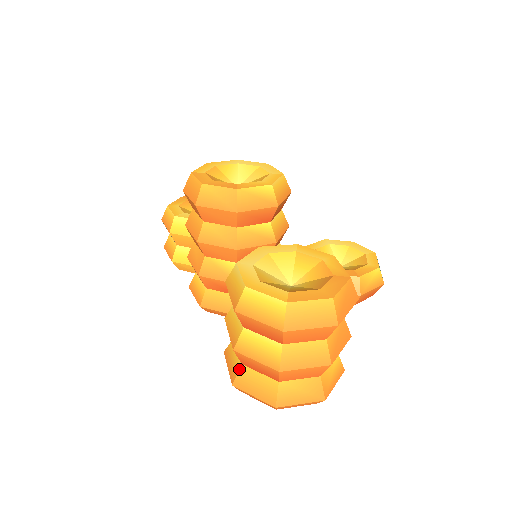
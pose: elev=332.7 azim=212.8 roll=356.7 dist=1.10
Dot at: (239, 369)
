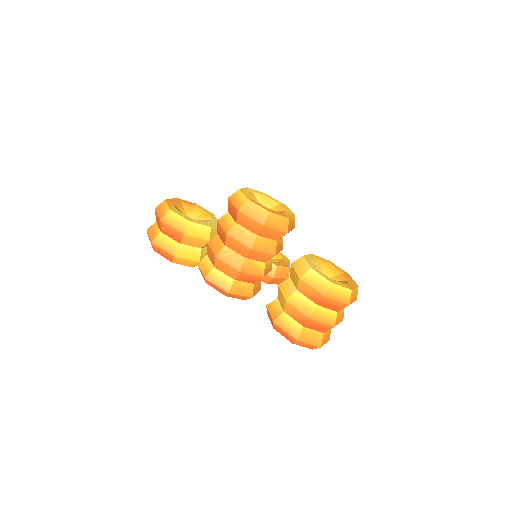
Dot at: (302, 330)
